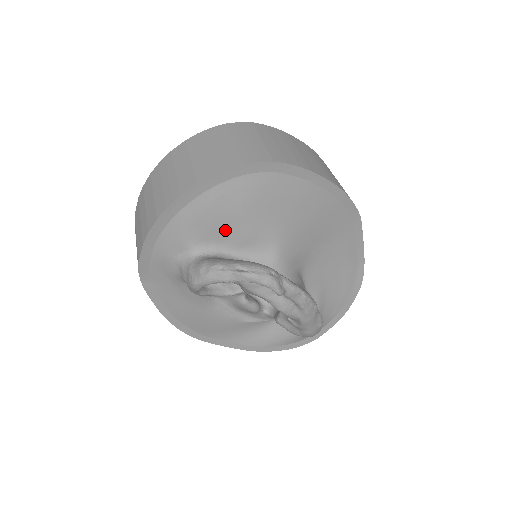
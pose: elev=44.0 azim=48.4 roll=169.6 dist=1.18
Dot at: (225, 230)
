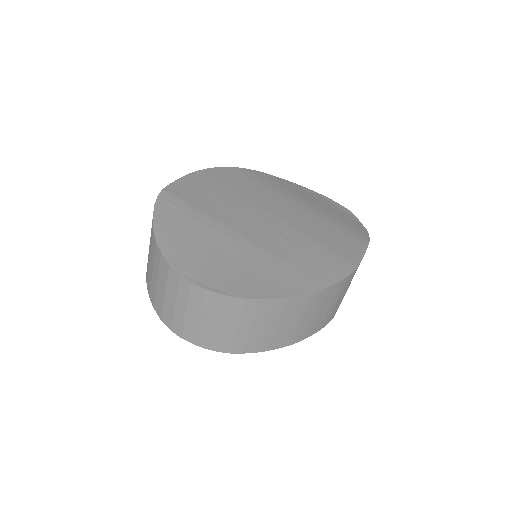
Dot at: occluded
